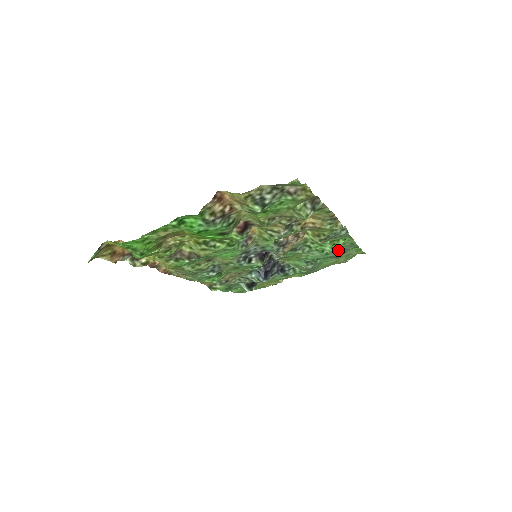
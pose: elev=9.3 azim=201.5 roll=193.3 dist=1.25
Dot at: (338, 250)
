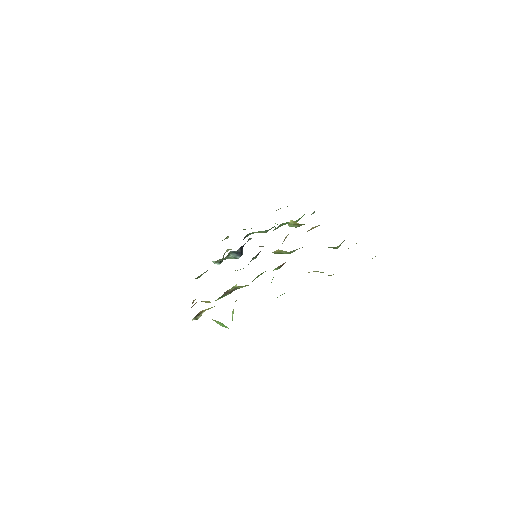
Dot at: occluded
